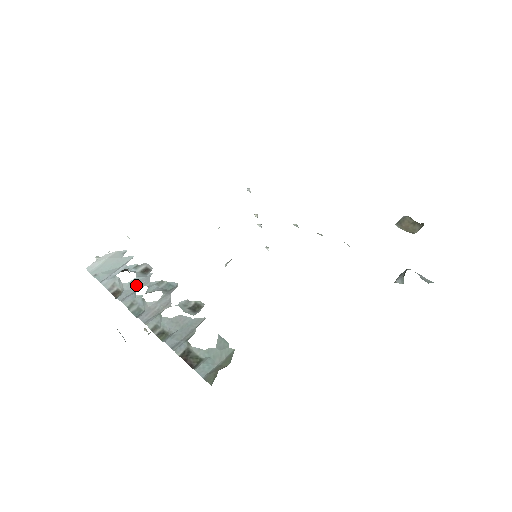
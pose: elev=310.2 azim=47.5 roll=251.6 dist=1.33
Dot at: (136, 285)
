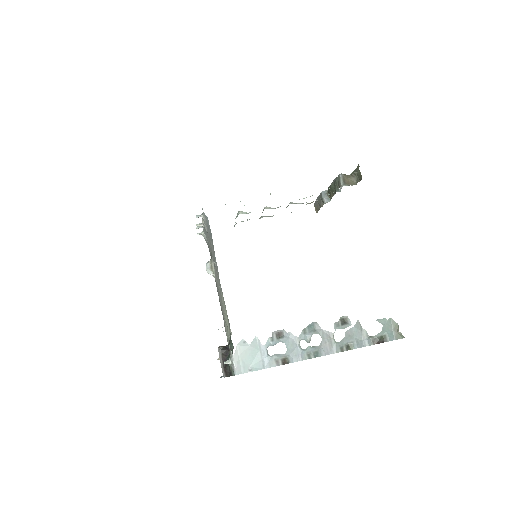
Dot at: (293, 346)
